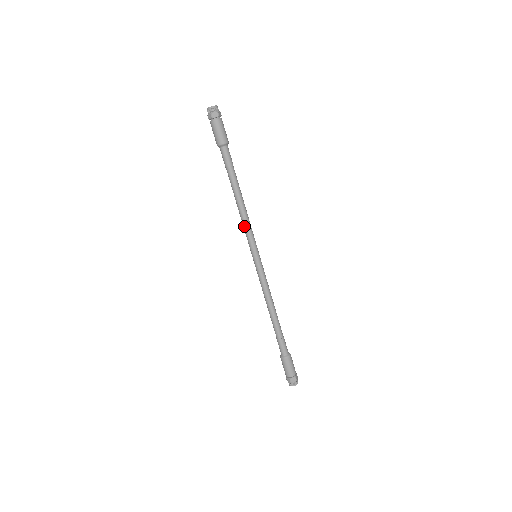
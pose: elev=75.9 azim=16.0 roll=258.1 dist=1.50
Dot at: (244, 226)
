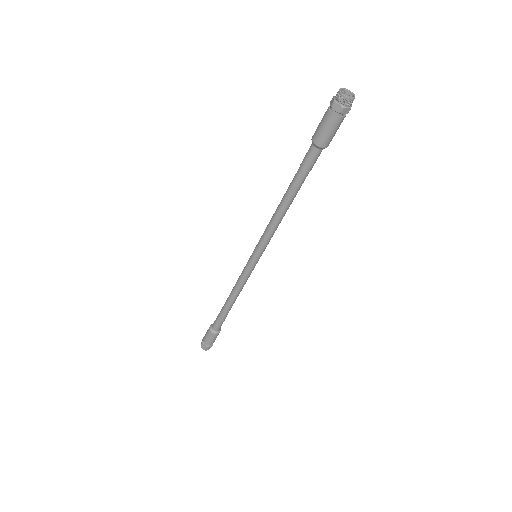
Dot at: (269, 231)
